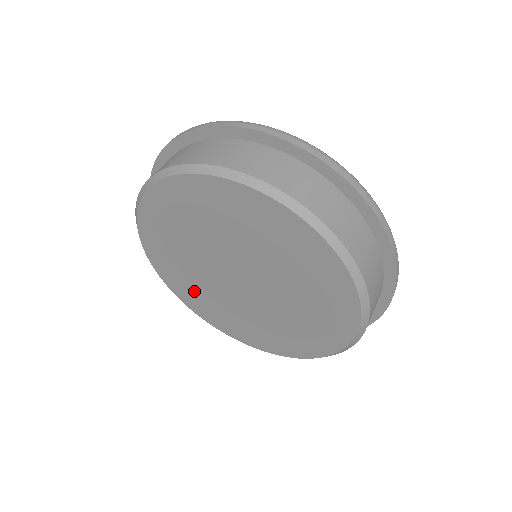
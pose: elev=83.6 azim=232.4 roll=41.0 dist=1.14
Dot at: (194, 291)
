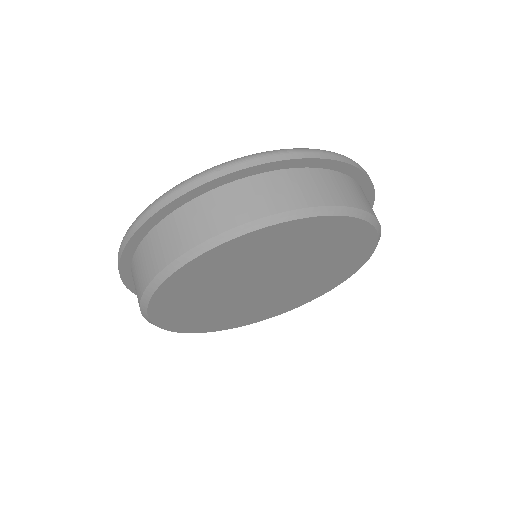
Dot at: (244, 316)
